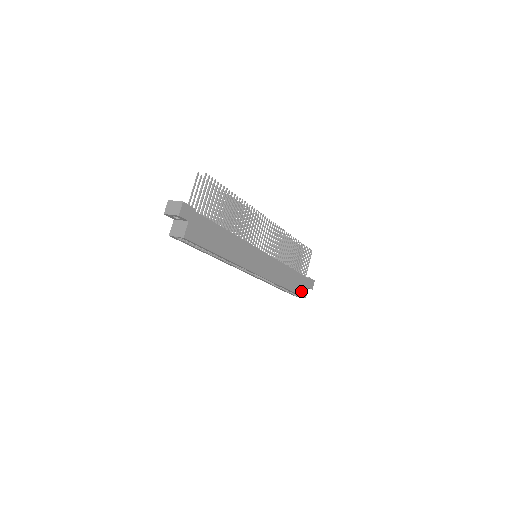
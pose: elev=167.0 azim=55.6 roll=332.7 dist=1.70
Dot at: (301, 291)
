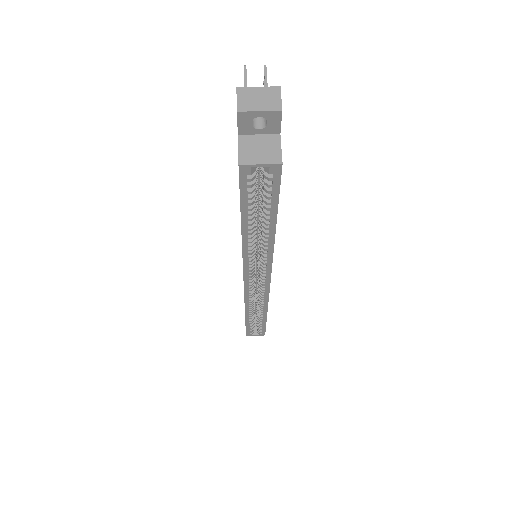
Dot at: occluded
